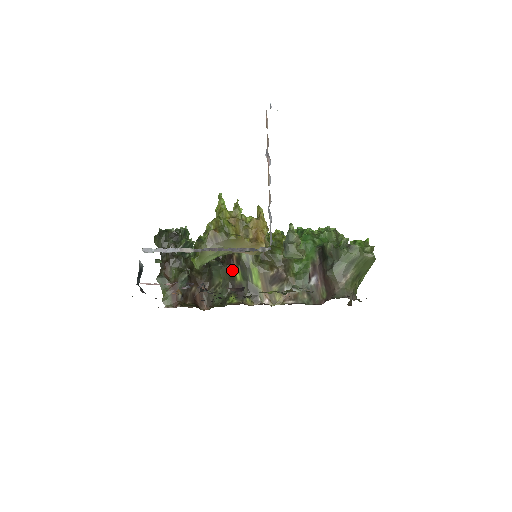
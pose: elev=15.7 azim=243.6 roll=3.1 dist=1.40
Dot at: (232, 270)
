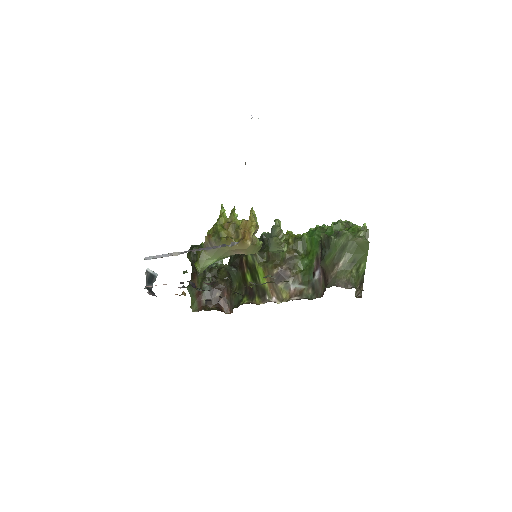
Dot at: (244, 273)
